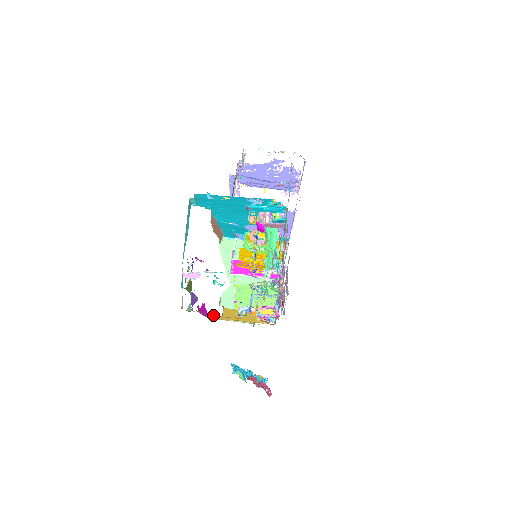
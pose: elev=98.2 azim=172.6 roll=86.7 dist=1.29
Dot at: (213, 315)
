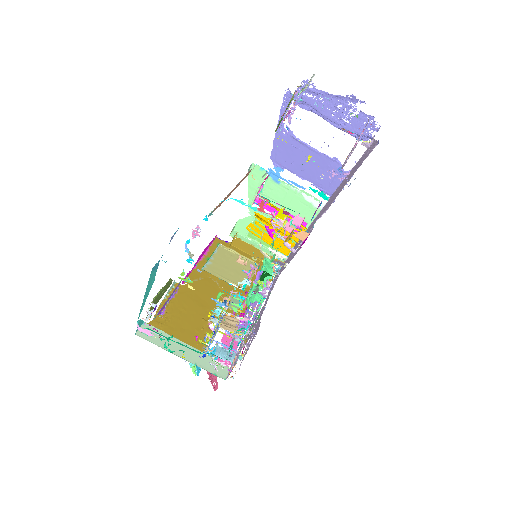
Dot at: (203, 278)
